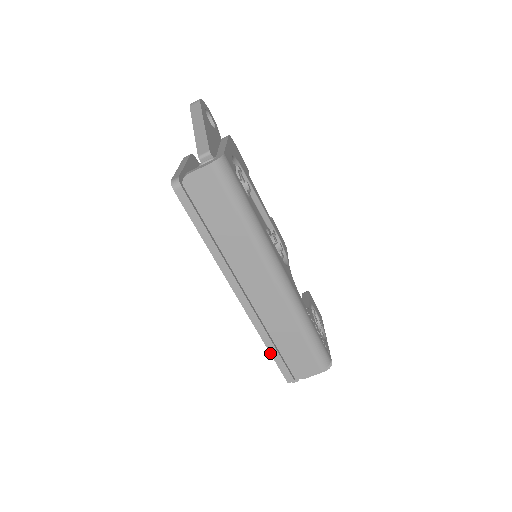
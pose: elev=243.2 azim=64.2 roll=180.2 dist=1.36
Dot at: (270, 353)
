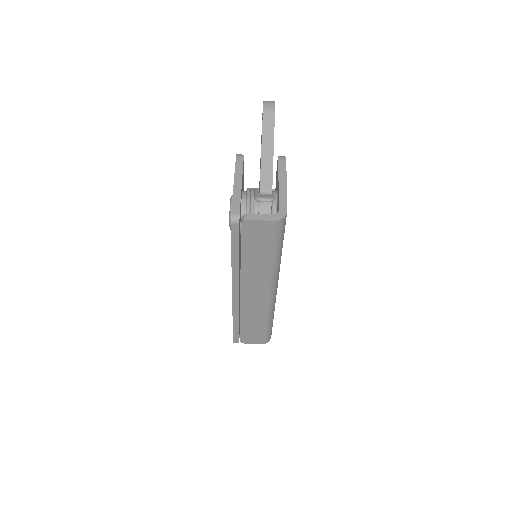
Dot at: (233, 327)
